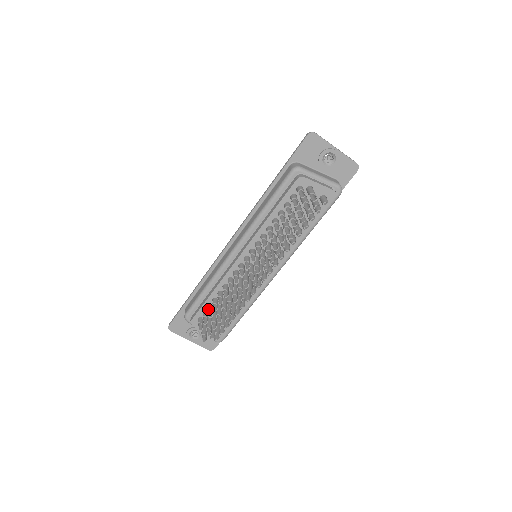
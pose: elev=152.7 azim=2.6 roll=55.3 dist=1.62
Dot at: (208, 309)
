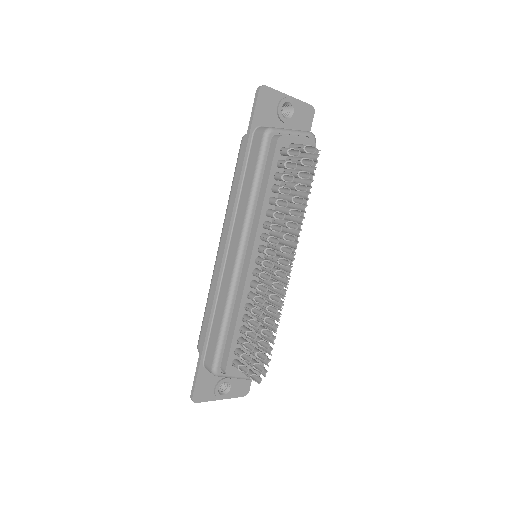
Dot at: (243, 343)
